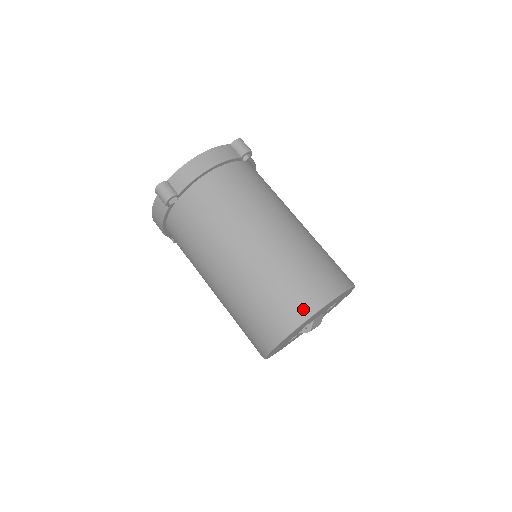
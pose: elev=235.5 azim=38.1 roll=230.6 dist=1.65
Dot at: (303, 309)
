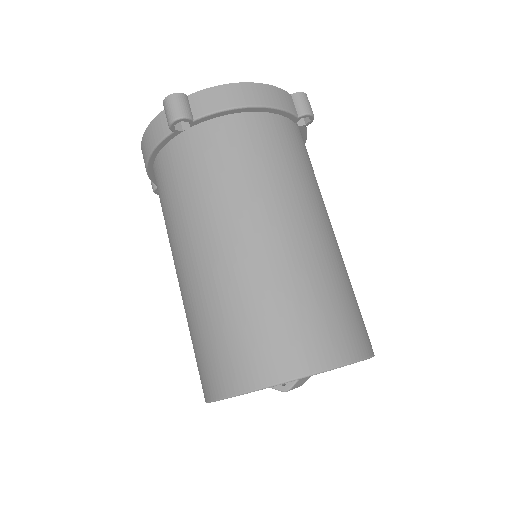
Dot at: (301, 360)
